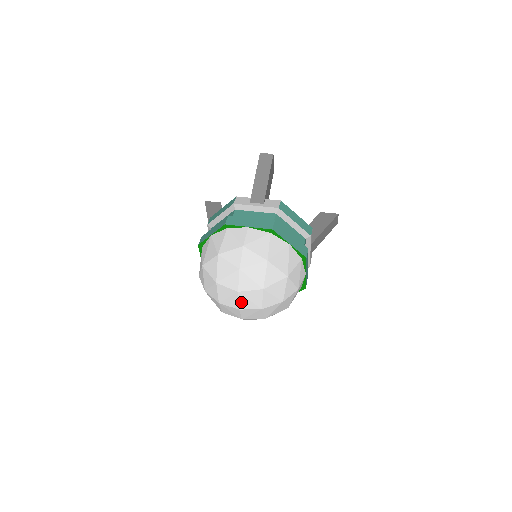
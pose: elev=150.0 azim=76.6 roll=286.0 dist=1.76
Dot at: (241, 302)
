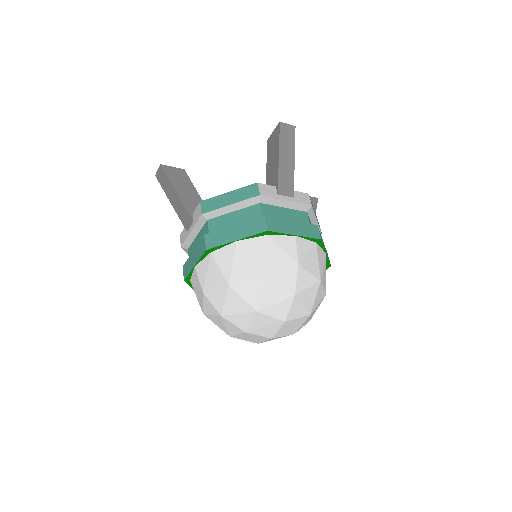
Dot at: (280, 331)
